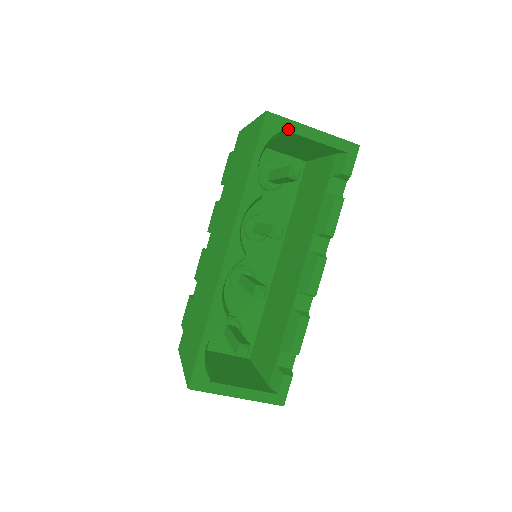
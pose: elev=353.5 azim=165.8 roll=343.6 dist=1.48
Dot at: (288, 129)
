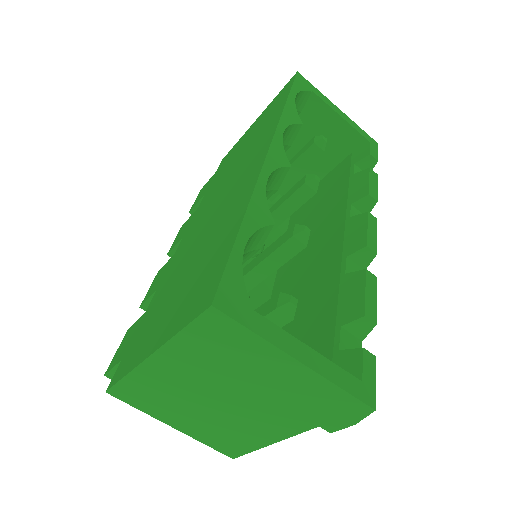
Dot at: (317, 95)
